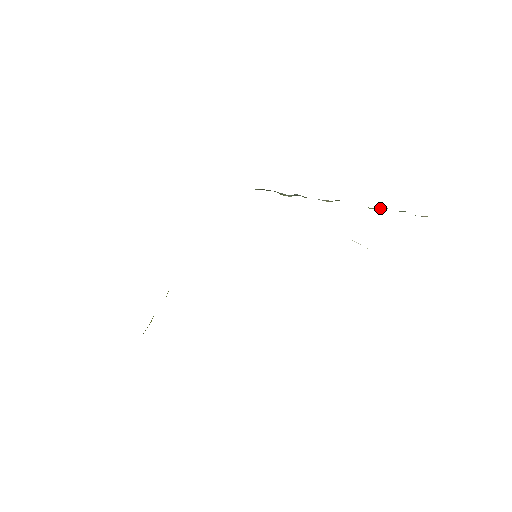
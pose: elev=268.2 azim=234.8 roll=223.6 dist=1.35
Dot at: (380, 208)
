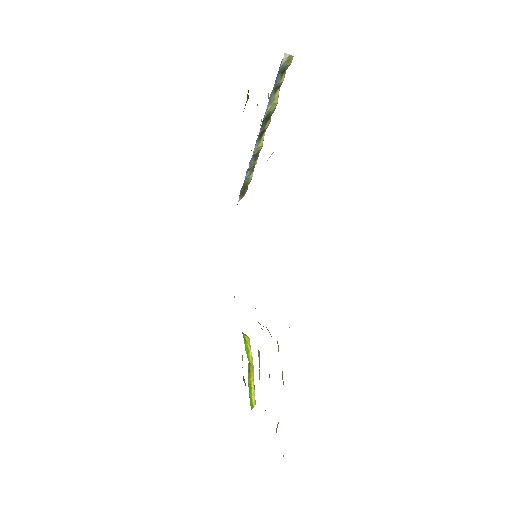
Dot at: (270, 101)
